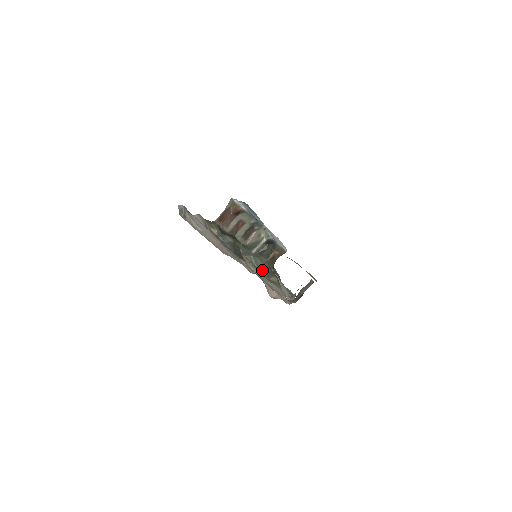
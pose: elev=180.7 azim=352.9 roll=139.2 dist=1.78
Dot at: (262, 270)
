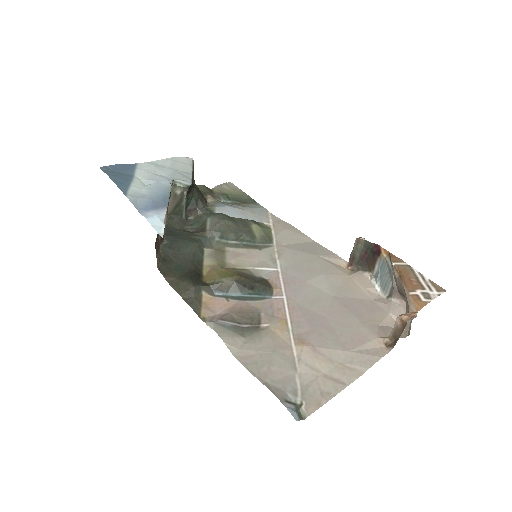
Dot at: (242, 239)
